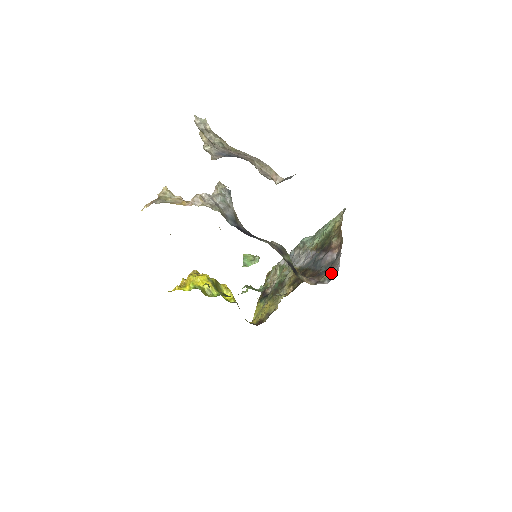
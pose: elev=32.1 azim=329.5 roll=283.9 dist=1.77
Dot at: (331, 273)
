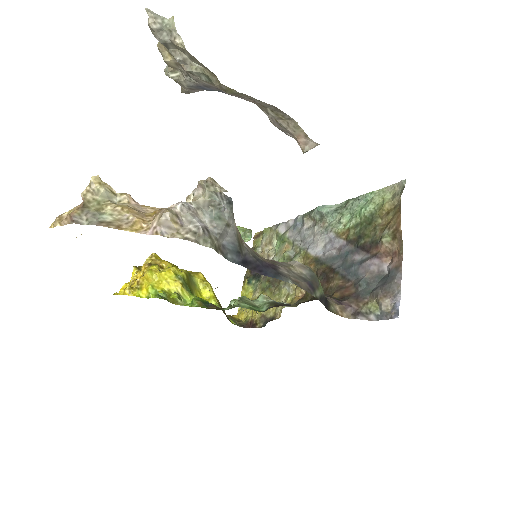
Dot at: (383, 307)
